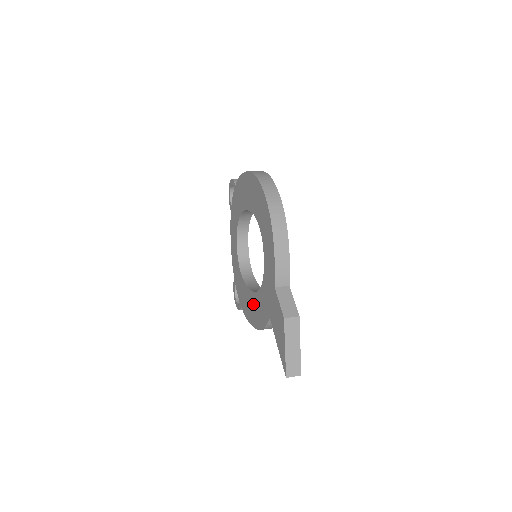
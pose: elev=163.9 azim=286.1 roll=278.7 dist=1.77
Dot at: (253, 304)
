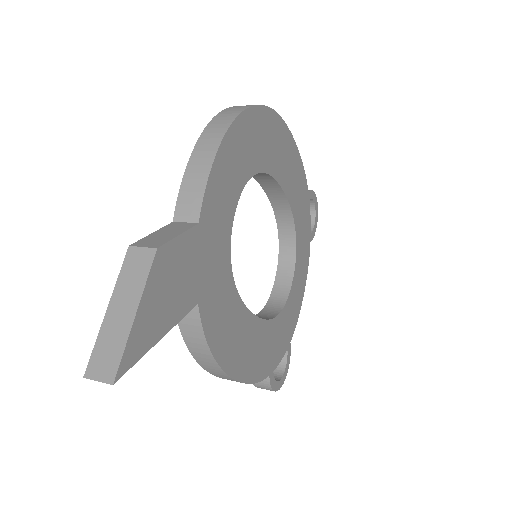
Dot at: occluded
